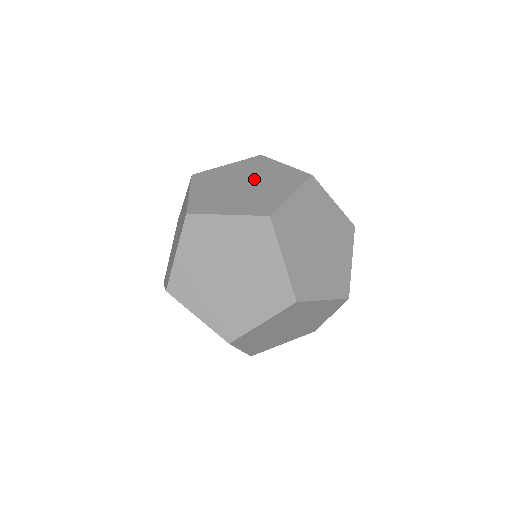
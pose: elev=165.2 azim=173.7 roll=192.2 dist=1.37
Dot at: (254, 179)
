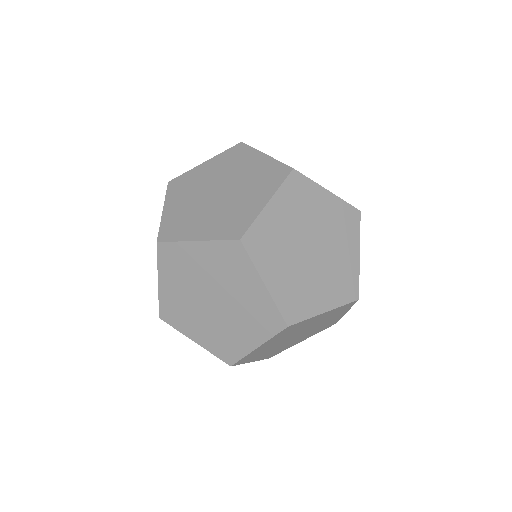
Dot at: occluded
